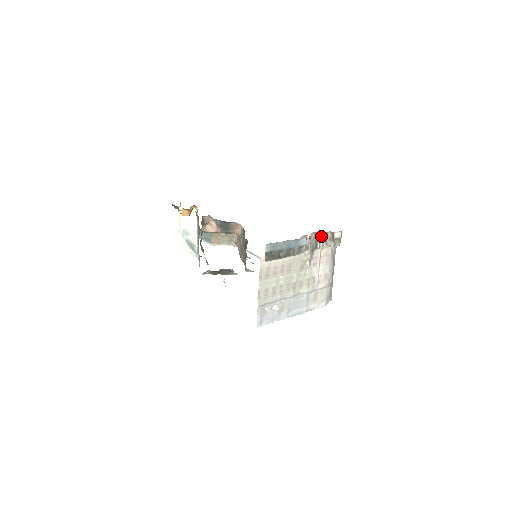
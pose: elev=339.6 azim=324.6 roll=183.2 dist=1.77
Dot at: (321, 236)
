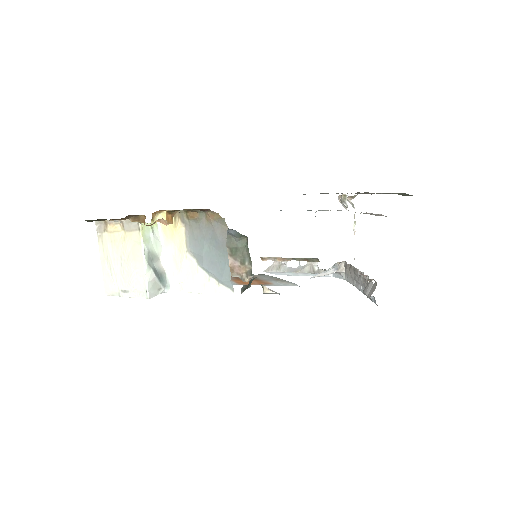
Dot at: occluded
